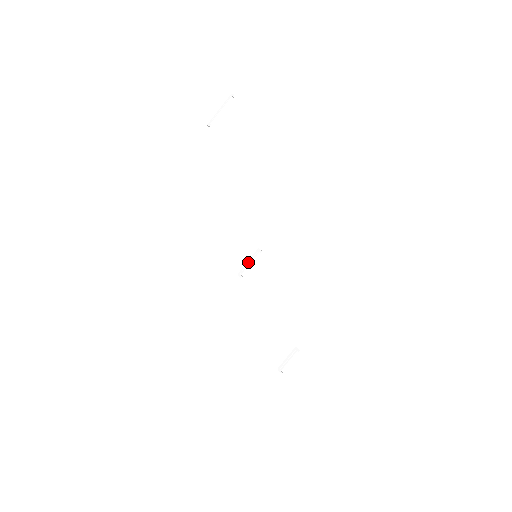
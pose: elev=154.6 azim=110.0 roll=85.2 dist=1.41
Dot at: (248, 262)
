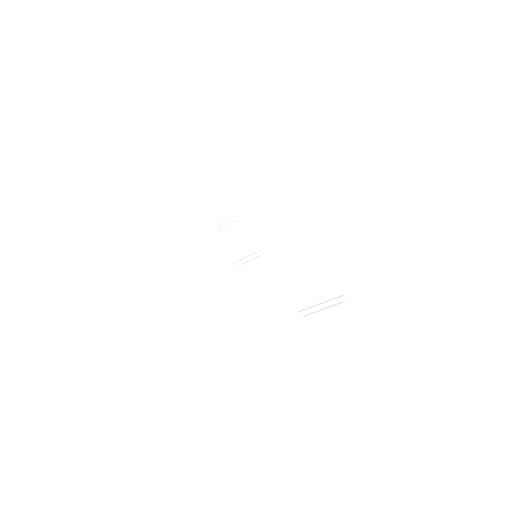
Dot at: occluded
